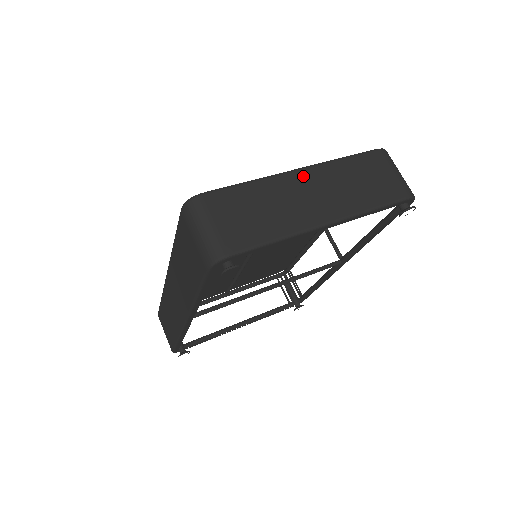
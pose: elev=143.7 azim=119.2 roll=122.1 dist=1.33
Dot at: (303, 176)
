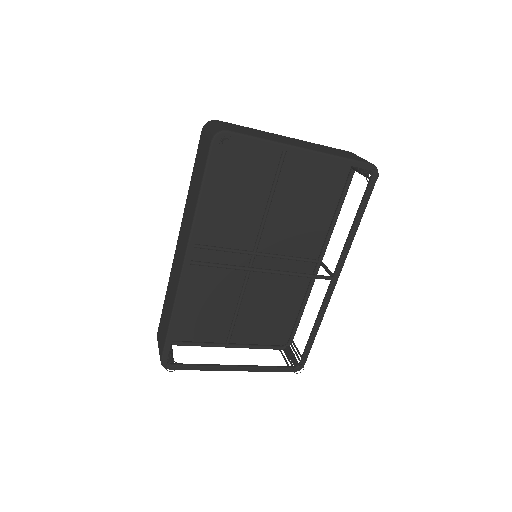
Dot at: (290, 138)
